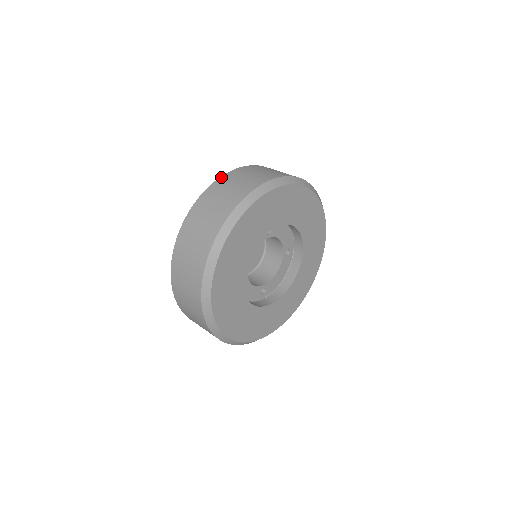
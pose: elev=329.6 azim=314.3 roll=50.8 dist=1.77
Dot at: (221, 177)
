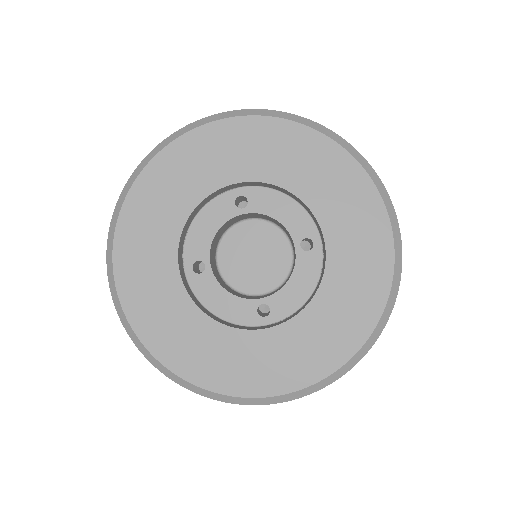
Dot at: occluded
